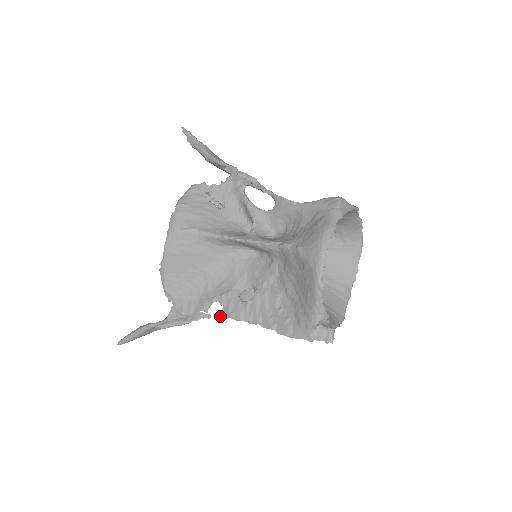
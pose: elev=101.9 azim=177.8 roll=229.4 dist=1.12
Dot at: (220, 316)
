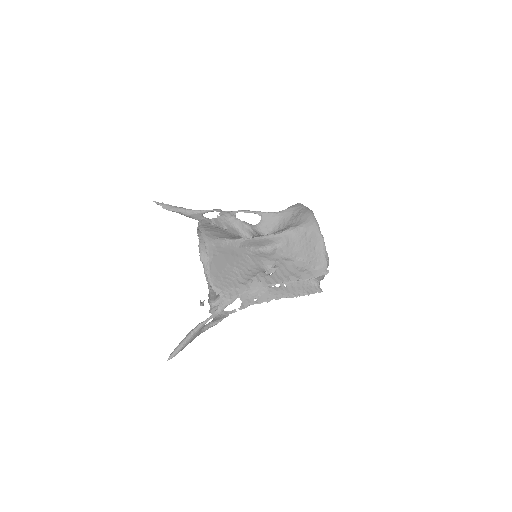
Dot at: (243, 307)
